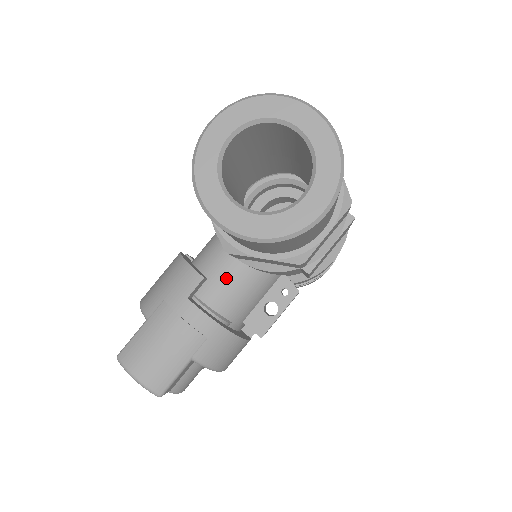
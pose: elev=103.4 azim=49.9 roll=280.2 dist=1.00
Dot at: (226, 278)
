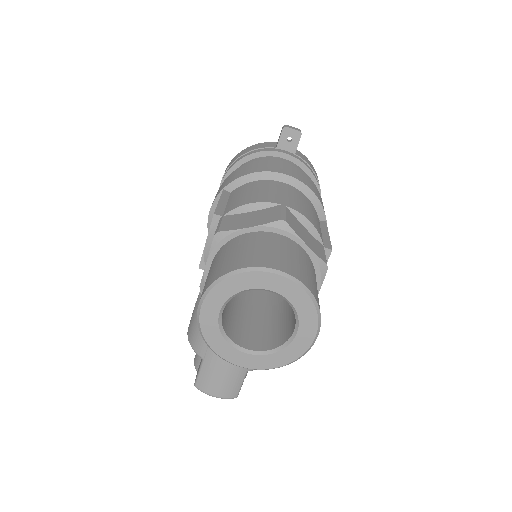
Dot at: occluded
